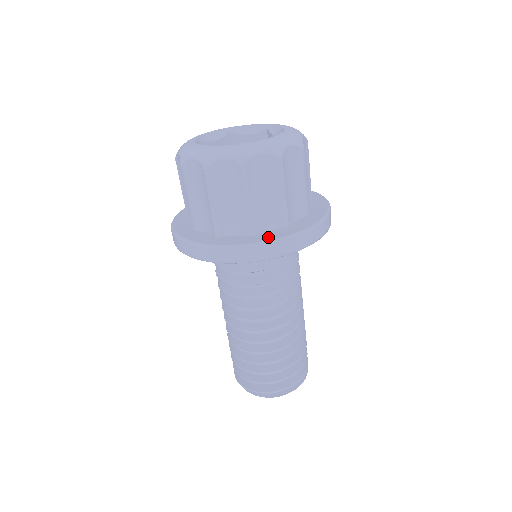
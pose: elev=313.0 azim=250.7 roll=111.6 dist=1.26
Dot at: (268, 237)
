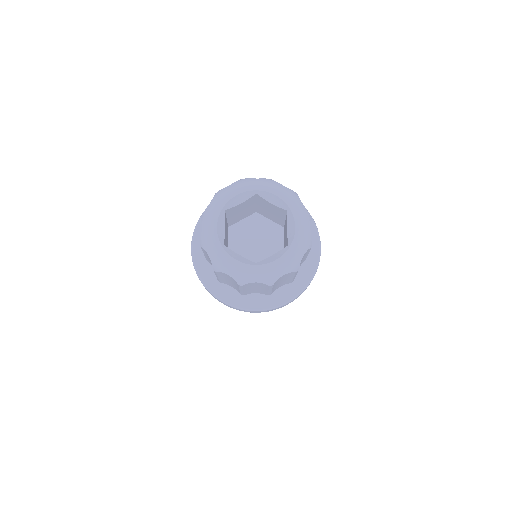
Dot at: (251, 304)
